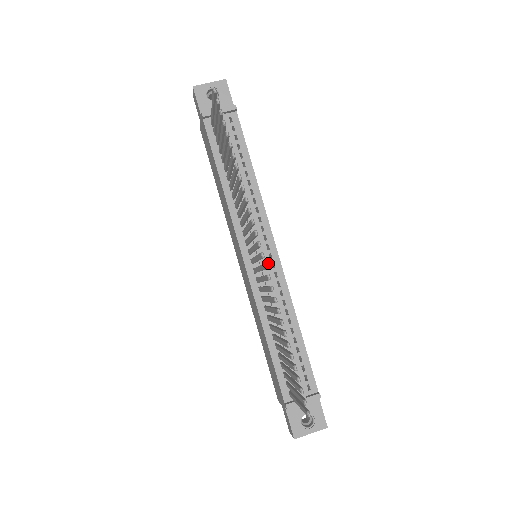
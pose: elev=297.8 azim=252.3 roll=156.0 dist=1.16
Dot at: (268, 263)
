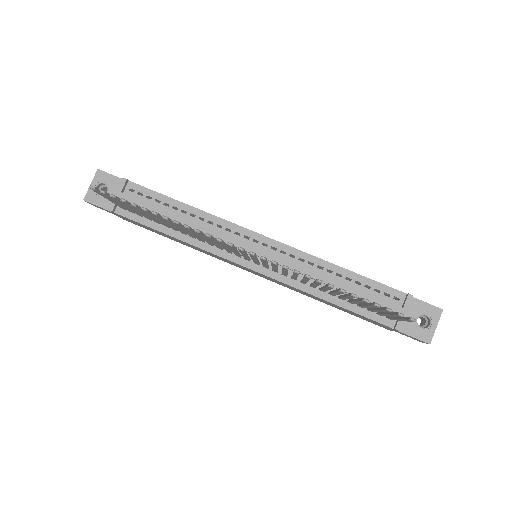
Dot at: (268, 251)
